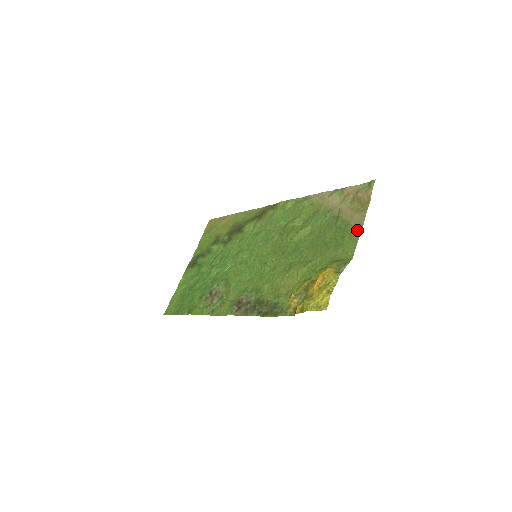
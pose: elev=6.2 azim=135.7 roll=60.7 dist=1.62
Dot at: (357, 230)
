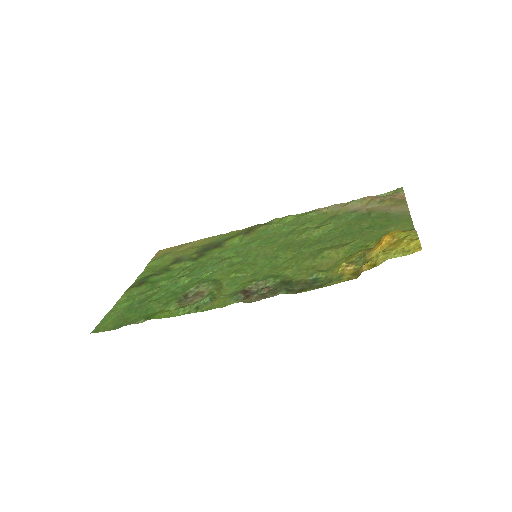
Dot at: (404, 214)
